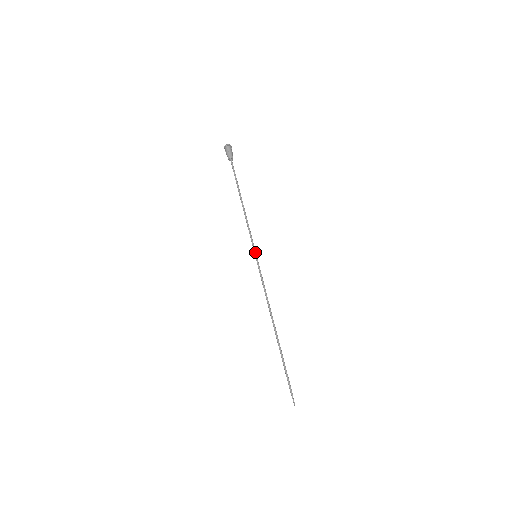
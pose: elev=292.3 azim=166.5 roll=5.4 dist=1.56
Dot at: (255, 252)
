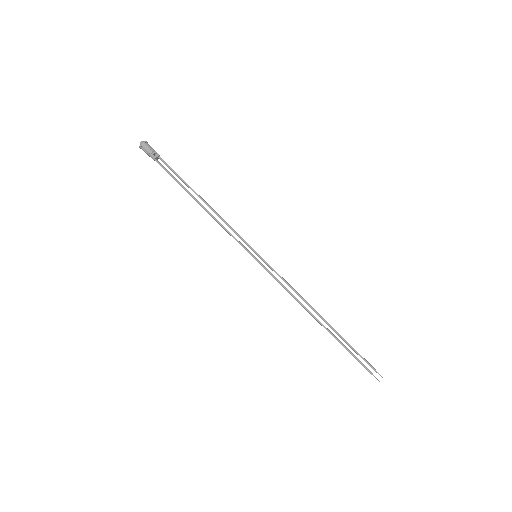
Dot at: occluded
